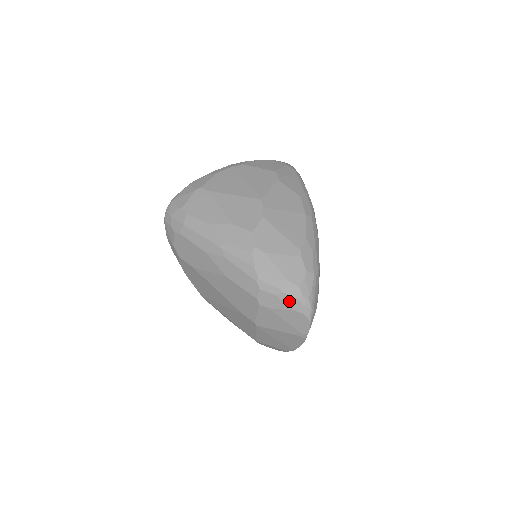
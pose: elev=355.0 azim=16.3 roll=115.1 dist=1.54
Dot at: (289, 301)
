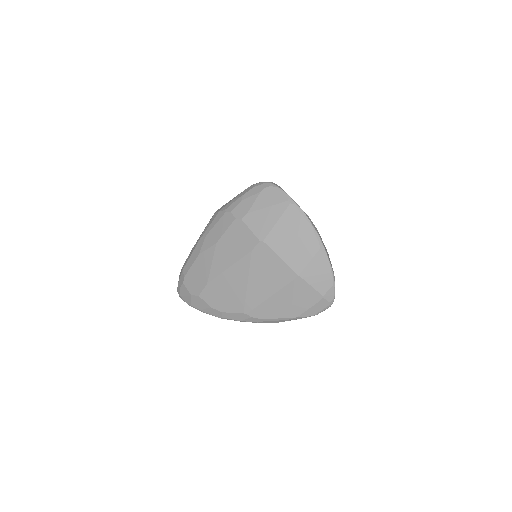
Dot at: (251, 194)
